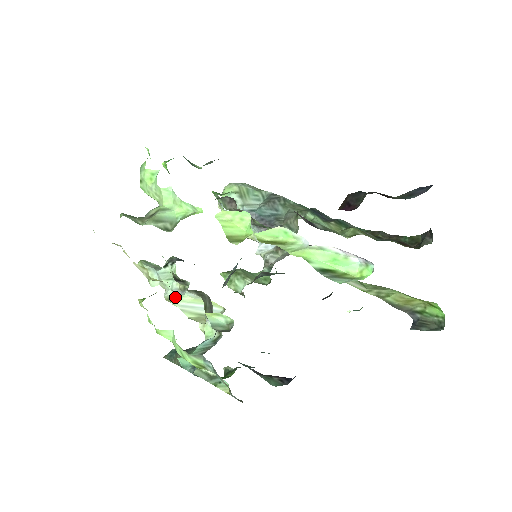
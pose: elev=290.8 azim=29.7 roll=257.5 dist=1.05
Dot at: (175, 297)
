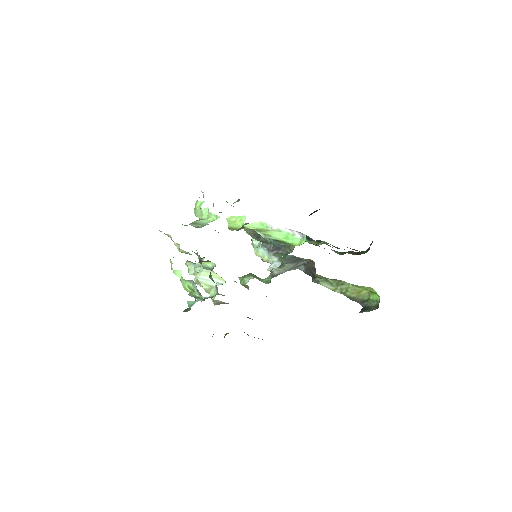
Dot at: (197, 273)
